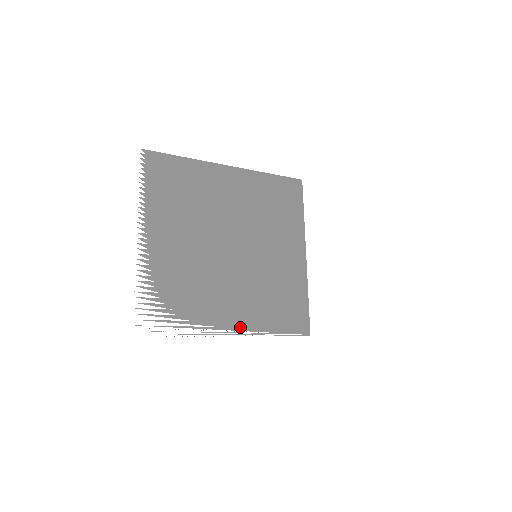
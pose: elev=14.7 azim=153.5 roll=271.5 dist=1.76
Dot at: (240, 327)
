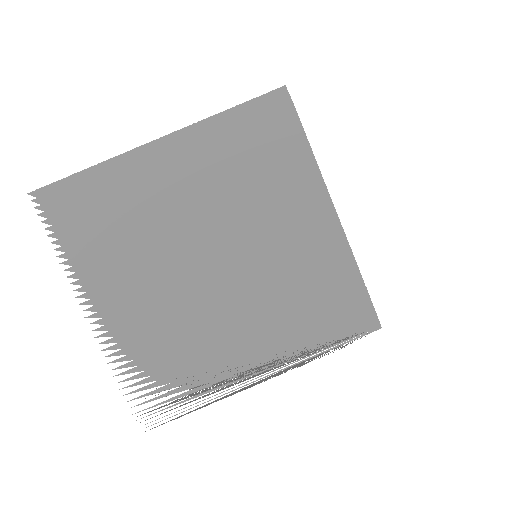
Dot at: (271, 364)
